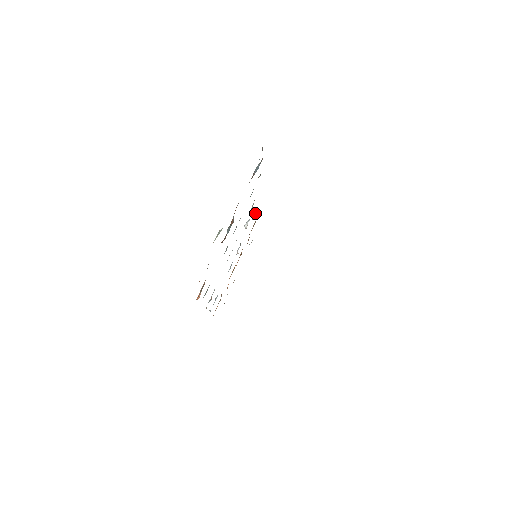
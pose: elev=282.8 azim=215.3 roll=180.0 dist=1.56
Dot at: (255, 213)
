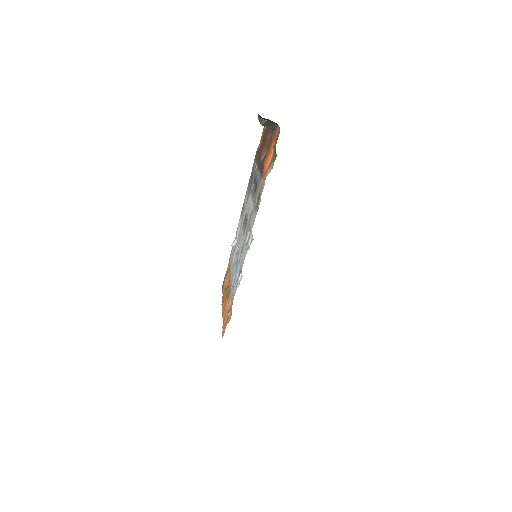
Dot at: occluded
